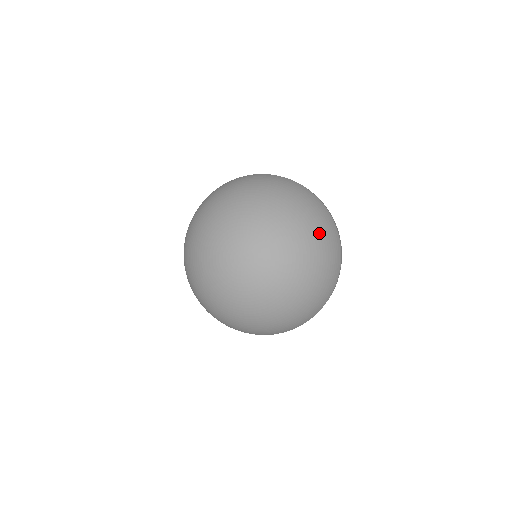
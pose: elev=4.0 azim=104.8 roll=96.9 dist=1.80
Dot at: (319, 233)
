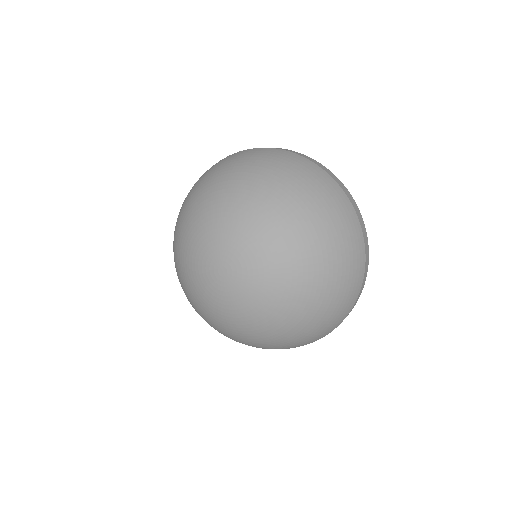
Dot at: (328, 234)
